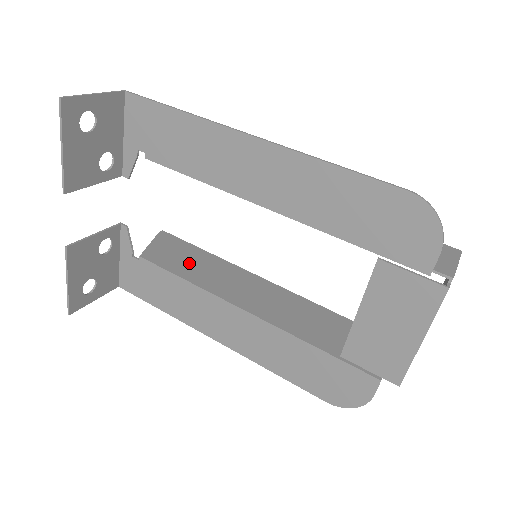
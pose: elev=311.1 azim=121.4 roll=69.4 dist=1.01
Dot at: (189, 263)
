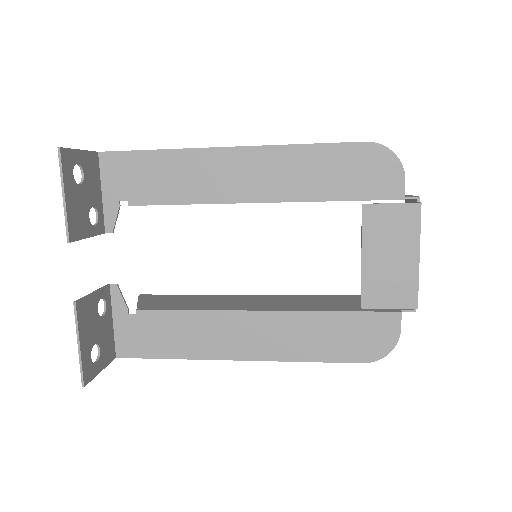
Dot at: (185, 302)
